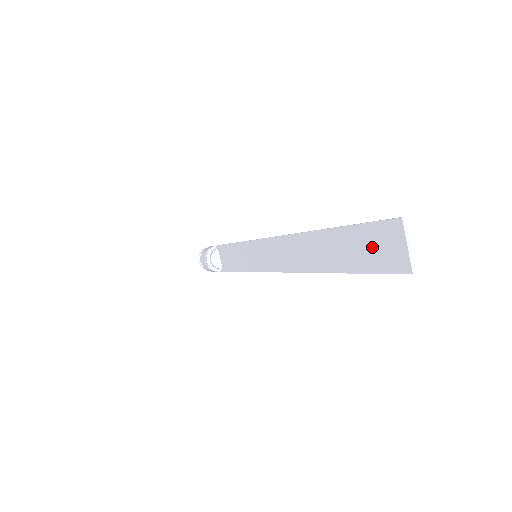
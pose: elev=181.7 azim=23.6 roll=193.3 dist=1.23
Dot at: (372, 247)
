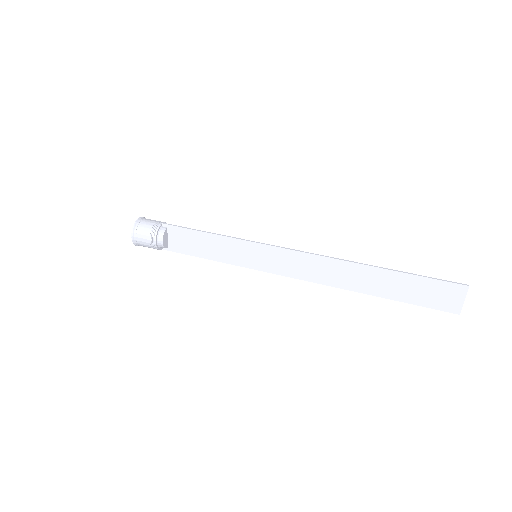
Dot at: (432, 293)
